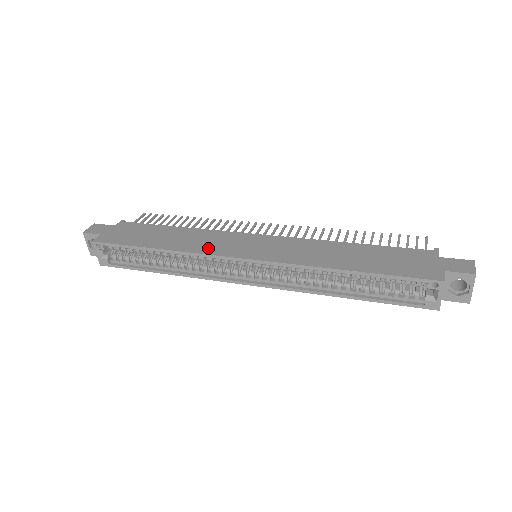
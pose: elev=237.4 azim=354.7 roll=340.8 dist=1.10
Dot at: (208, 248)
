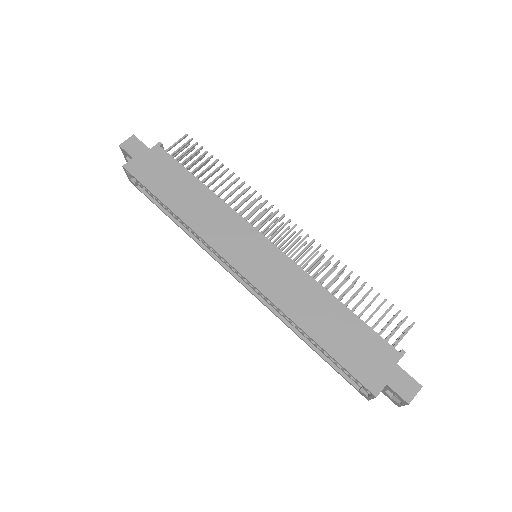
Dot at: (213, 235)
